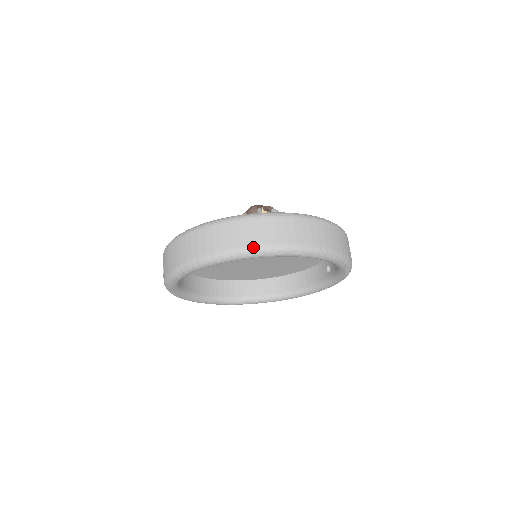
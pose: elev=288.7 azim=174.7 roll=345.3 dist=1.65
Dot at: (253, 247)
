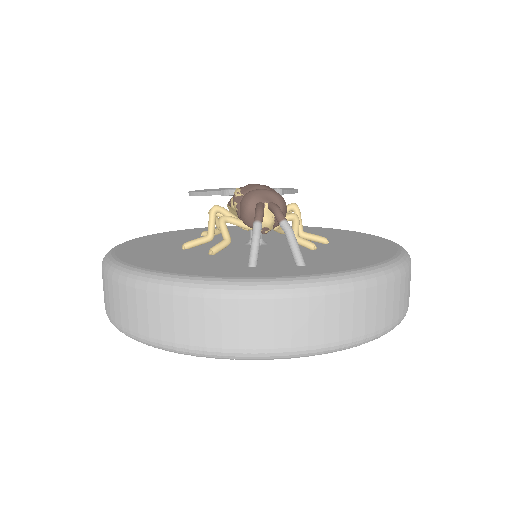
Dot at: (227, 351)
